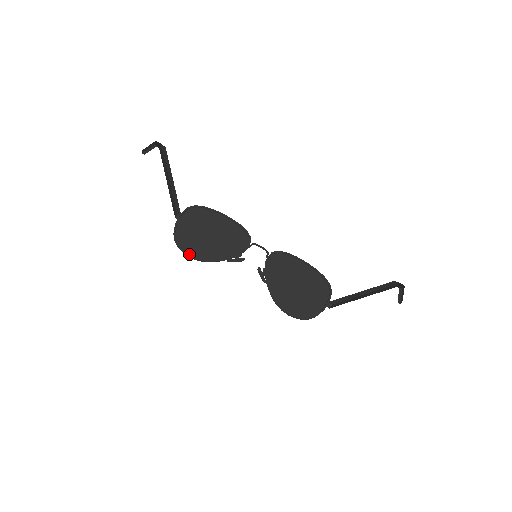
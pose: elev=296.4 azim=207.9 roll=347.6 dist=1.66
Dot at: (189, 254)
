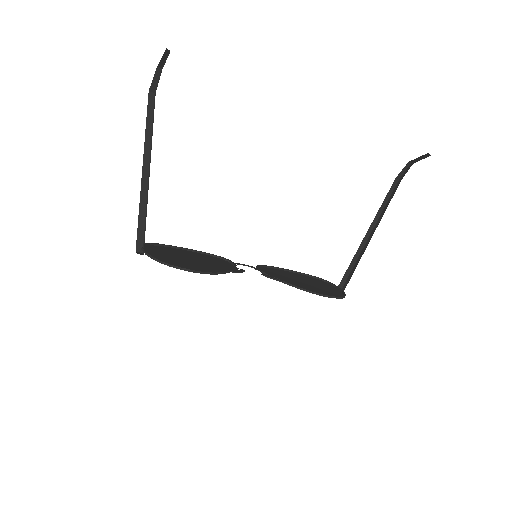
Dot at: (190, 270)
